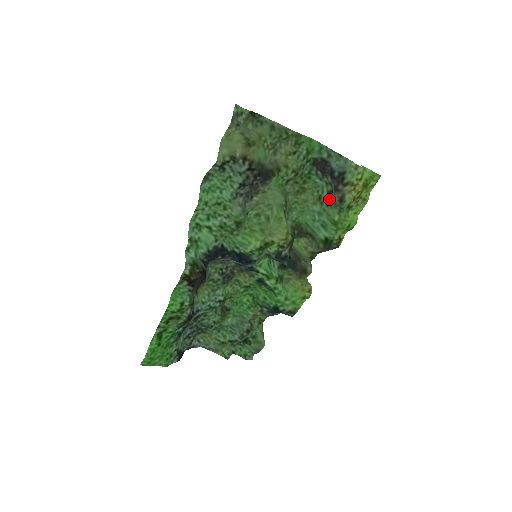
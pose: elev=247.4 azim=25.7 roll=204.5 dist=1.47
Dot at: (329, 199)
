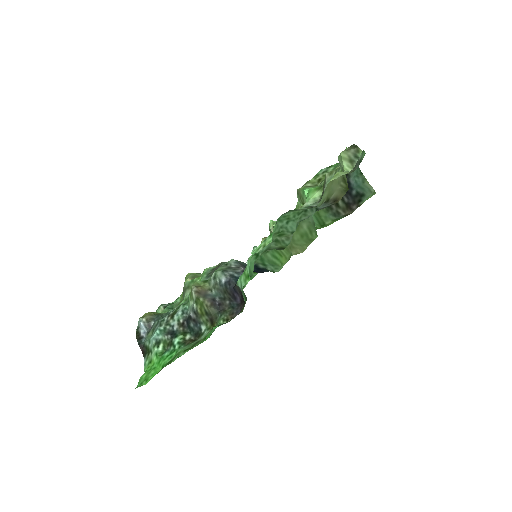
Dot at: occluded
